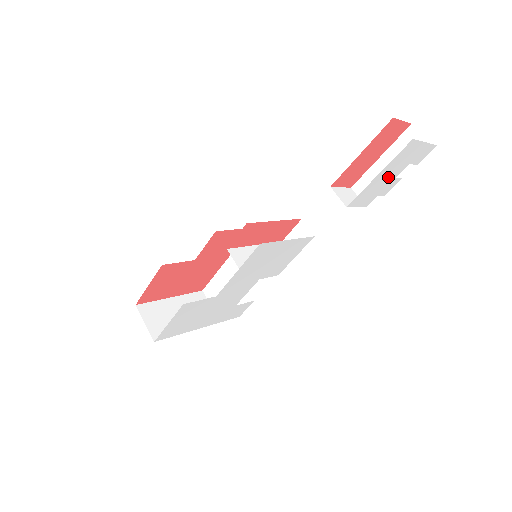
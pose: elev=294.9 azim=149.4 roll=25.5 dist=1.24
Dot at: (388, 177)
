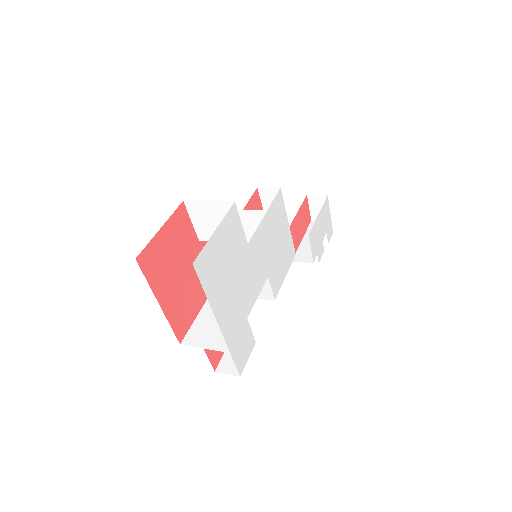
Dot at: (321, 231)
